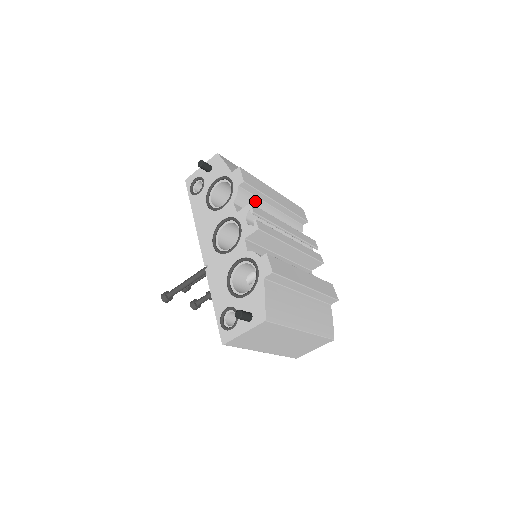
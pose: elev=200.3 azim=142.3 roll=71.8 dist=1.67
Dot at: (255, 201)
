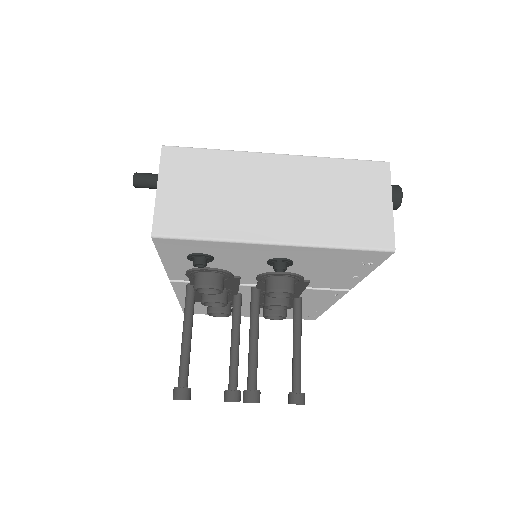
Dot at: occluded
